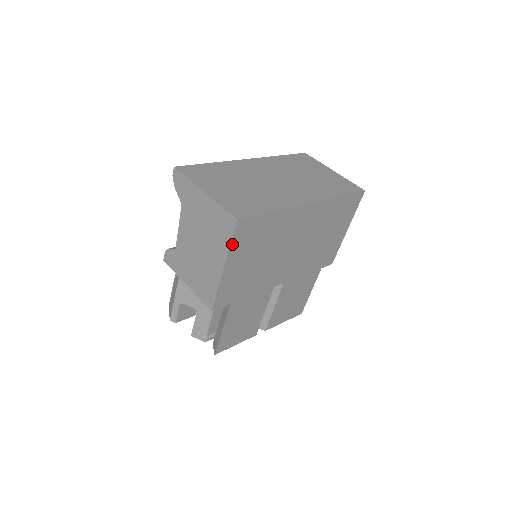
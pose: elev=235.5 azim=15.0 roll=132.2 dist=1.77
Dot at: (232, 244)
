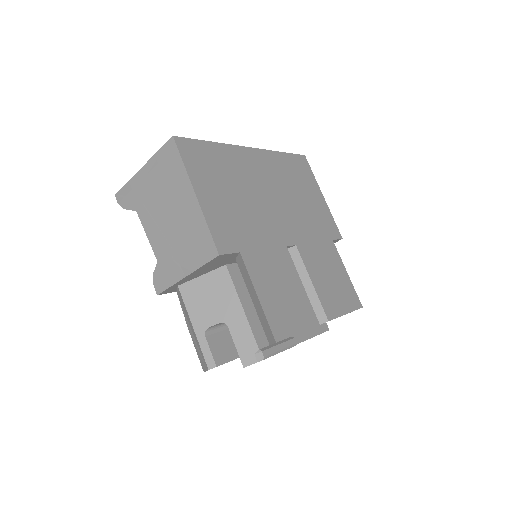
Dot at: (186, 165)
